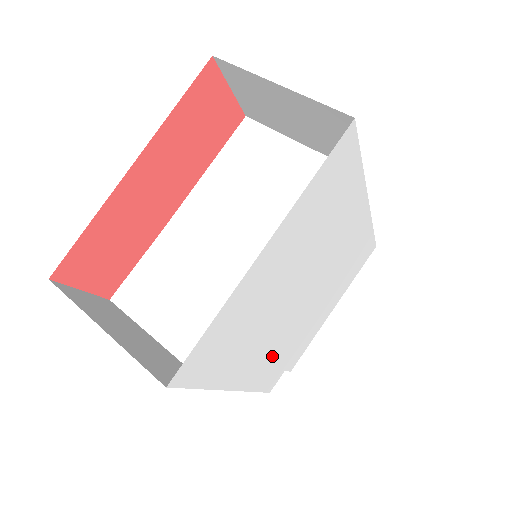
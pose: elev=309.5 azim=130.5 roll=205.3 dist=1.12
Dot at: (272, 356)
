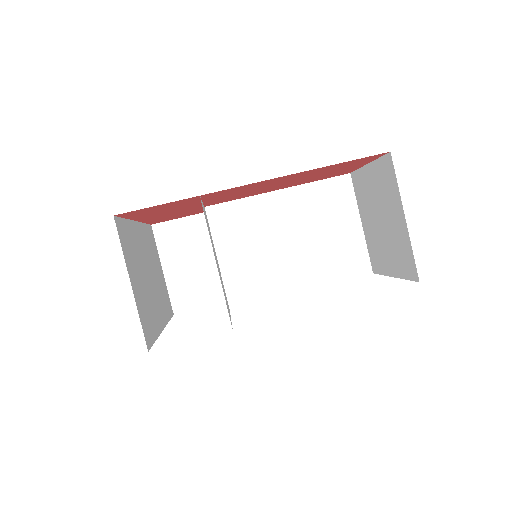
Dot at: occluded
